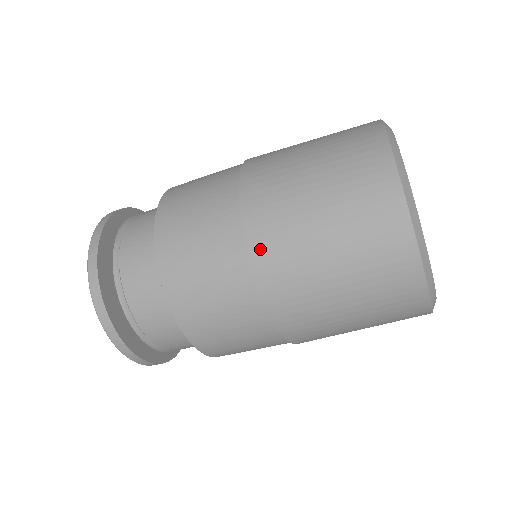
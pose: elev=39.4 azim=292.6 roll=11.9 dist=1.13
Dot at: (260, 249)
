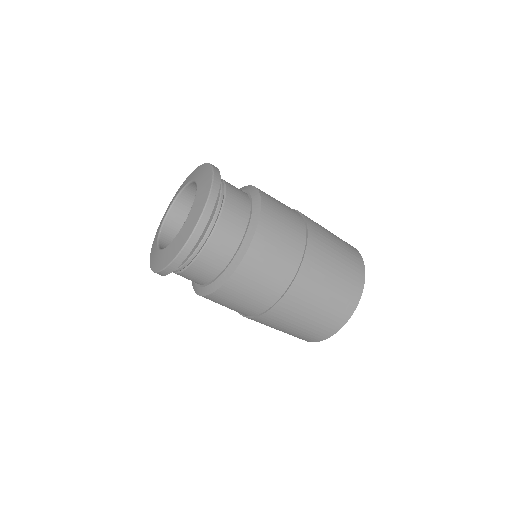
Dot at: (280, 308)
